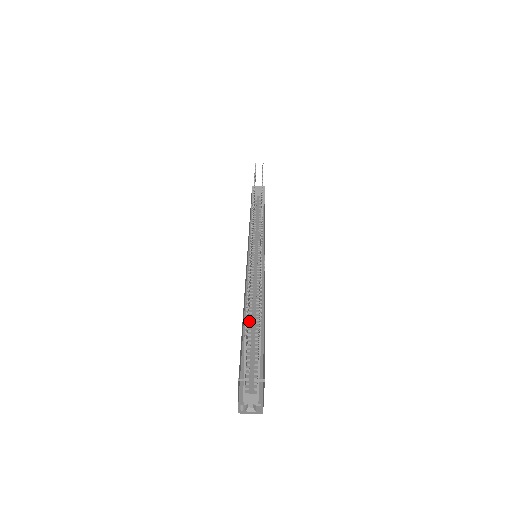
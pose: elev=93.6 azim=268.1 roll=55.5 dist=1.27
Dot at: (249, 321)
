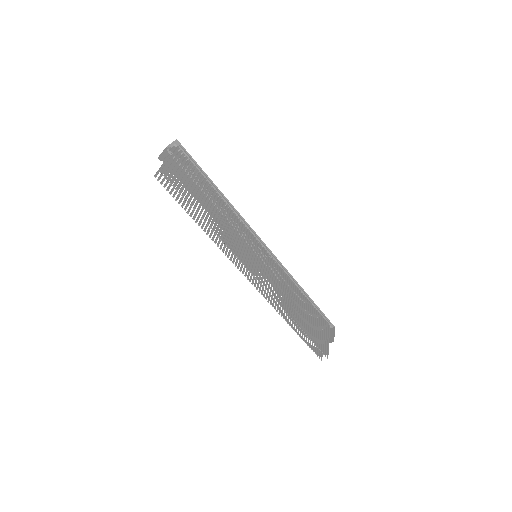
Dot at: occluded
